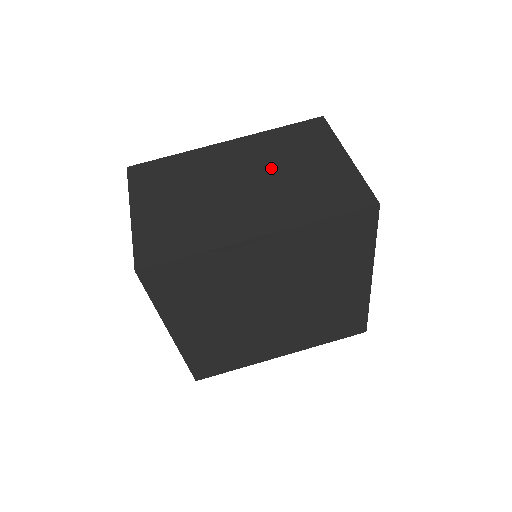
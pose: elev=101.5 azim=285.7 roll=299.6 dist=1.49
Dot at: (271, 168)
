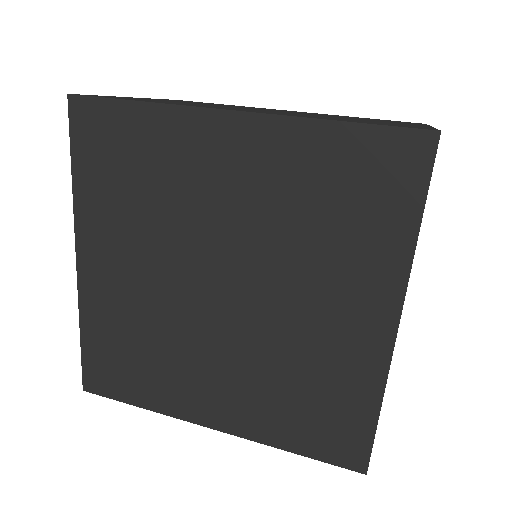
Dot at: occluded
